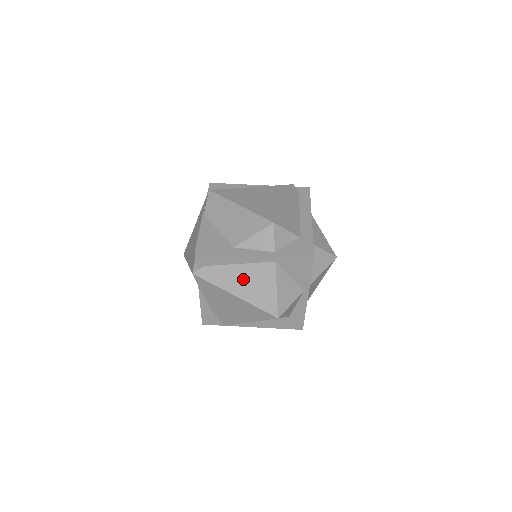
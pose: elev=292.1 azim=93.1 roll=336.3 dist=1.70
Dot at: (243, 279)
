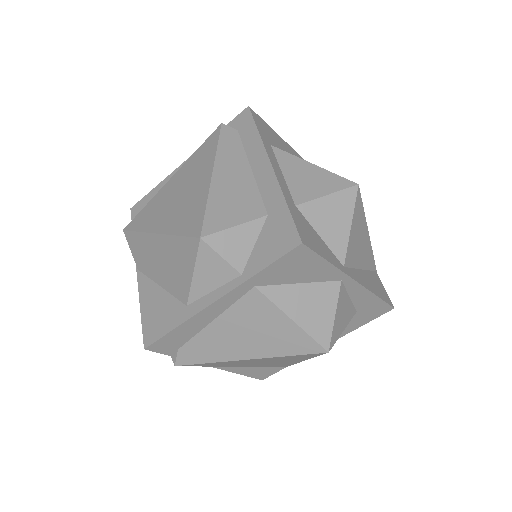
Dot at: (236, 335)
